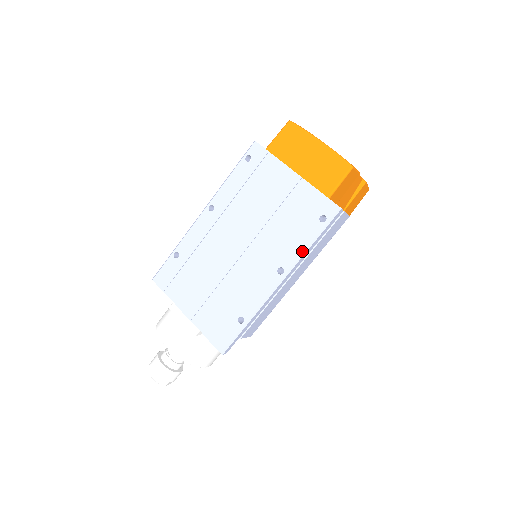
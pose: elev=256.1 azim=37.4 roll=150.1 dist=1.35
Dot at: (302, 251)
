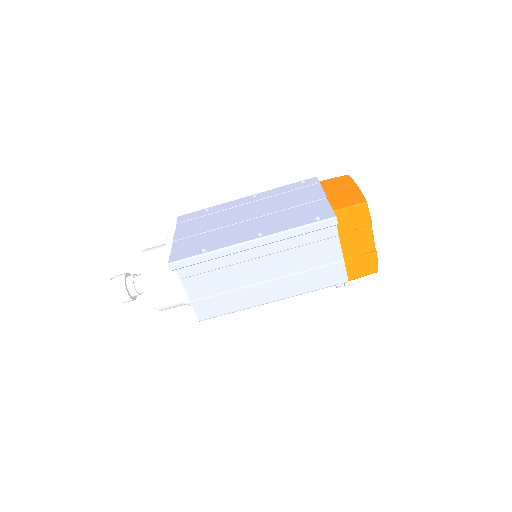
Dot at: (286, 229)
